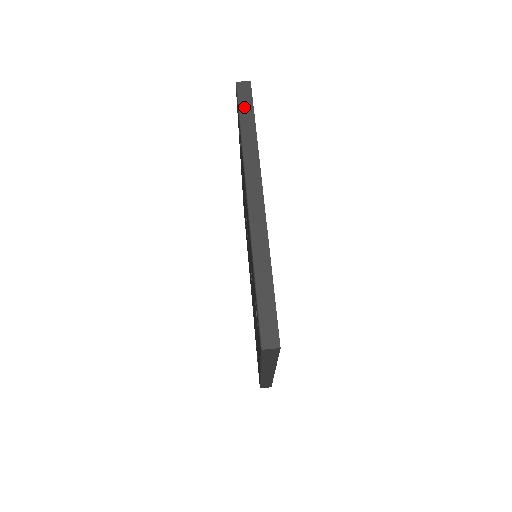
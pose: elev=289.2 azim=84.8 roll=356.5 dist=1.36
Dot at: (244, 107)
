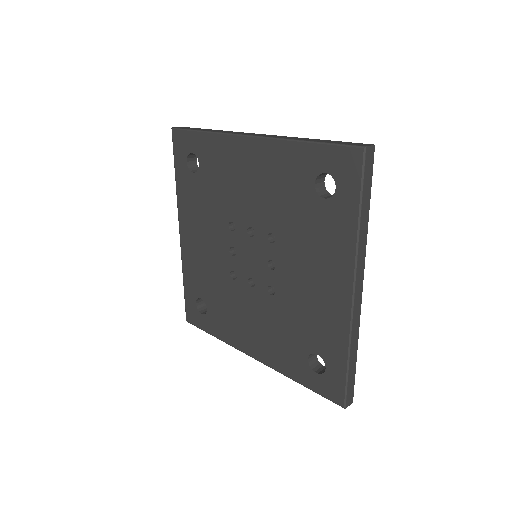
Dot at: (191, 129)
